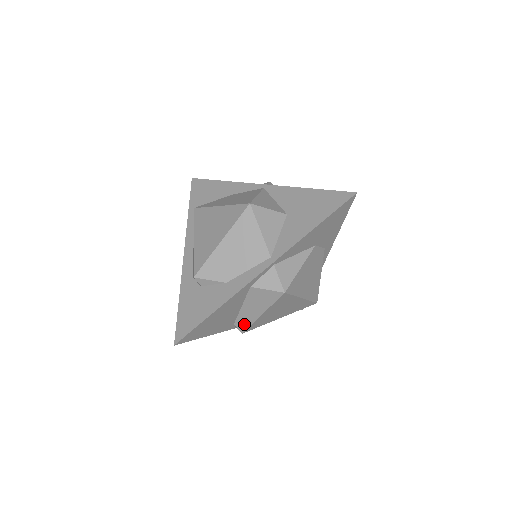
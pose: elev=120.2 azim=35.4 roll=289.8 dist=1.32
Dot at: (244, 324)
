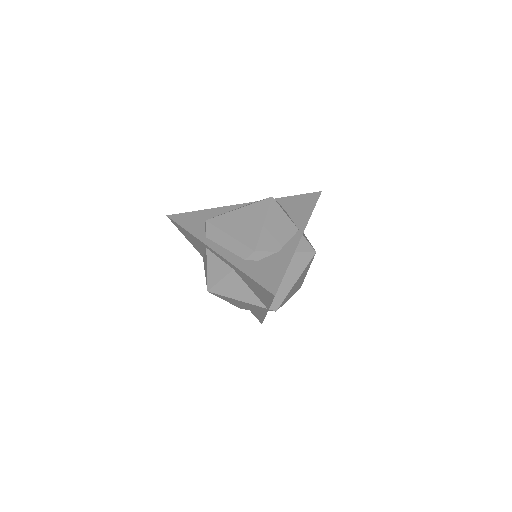
Dot at: (281, 298)
